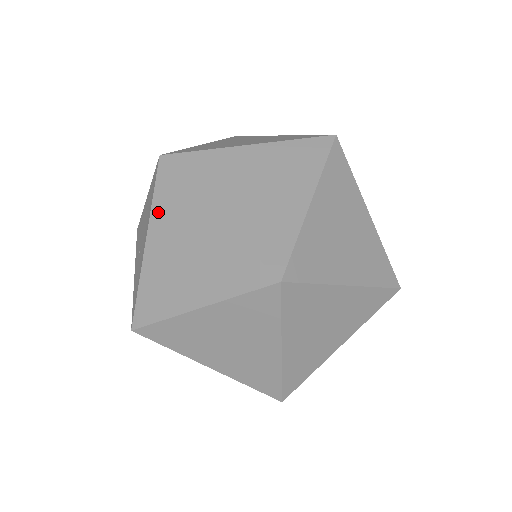
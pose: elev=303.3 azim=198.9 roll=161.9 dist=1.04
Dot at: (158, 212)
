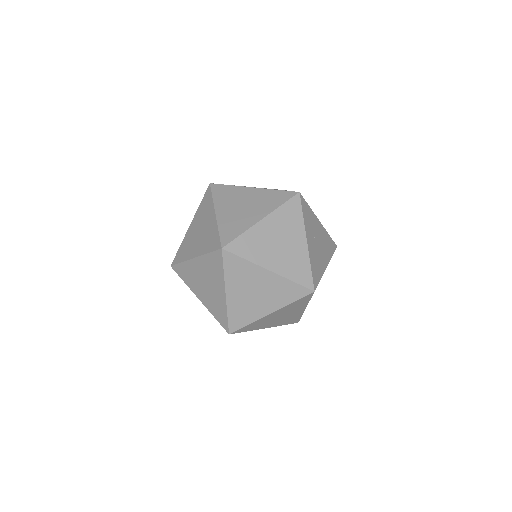
Dot at: occluded
